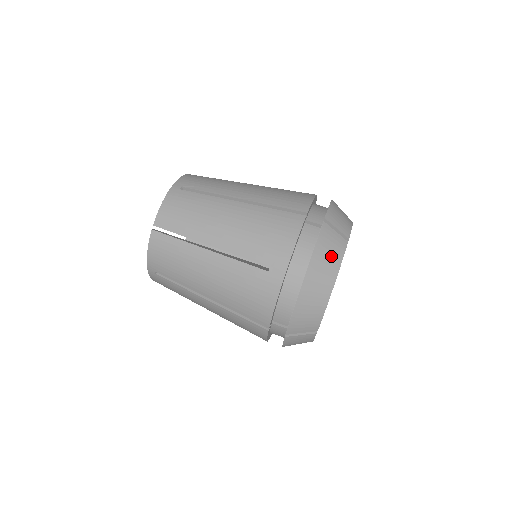
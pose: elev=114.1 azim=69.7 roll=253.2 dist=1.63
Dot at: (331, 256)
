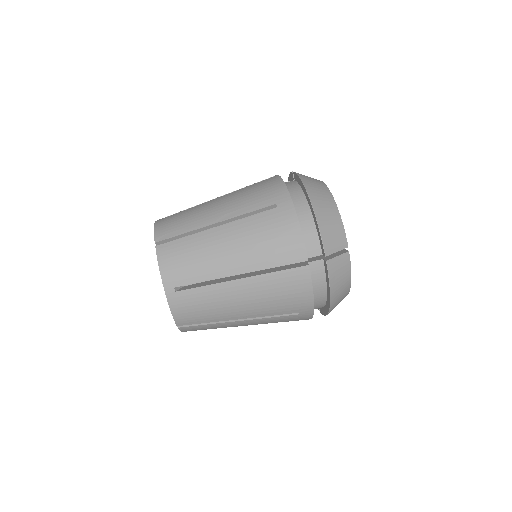
Dot at: (343, 278)
